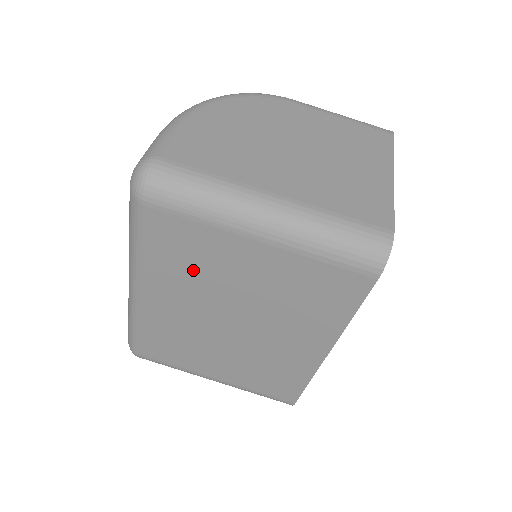
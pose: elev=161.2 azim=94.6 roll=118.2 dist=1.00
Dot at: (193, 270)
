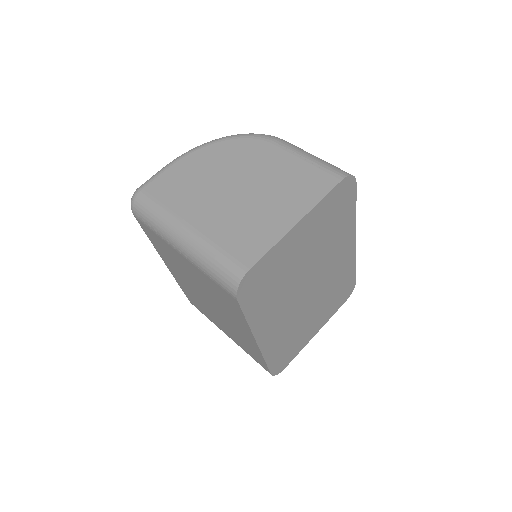
Dot at: (172, 260)
